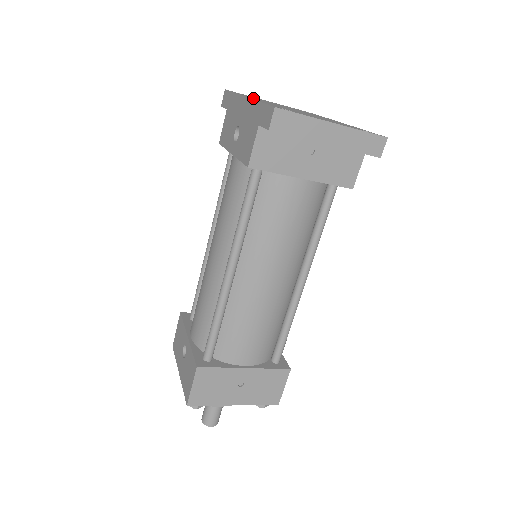
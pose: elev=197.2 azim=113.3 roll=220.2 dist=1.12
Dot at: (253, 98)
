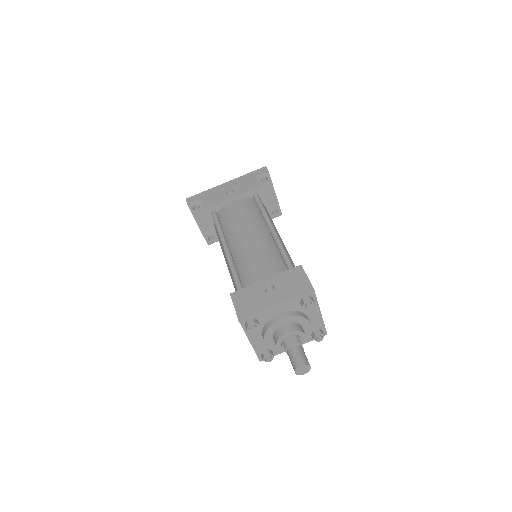
Dot at: occluded
